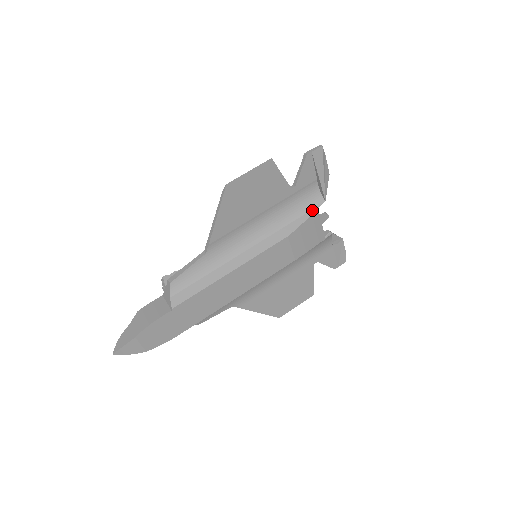
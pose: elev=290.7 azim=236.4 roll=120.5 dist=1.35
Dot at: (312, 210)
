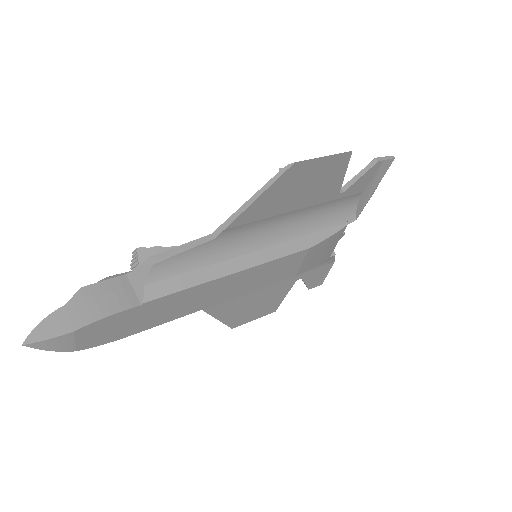
Dot at: (341, 225)
